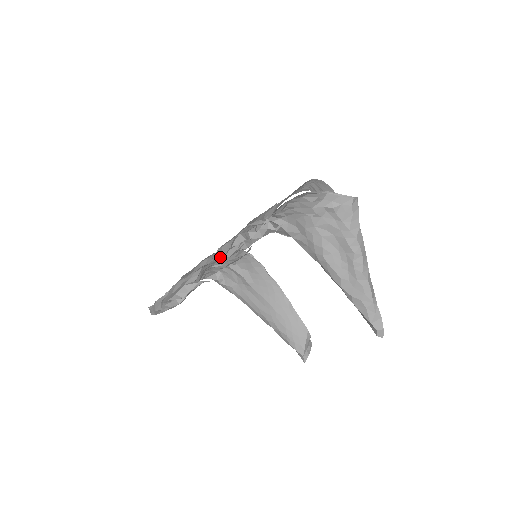
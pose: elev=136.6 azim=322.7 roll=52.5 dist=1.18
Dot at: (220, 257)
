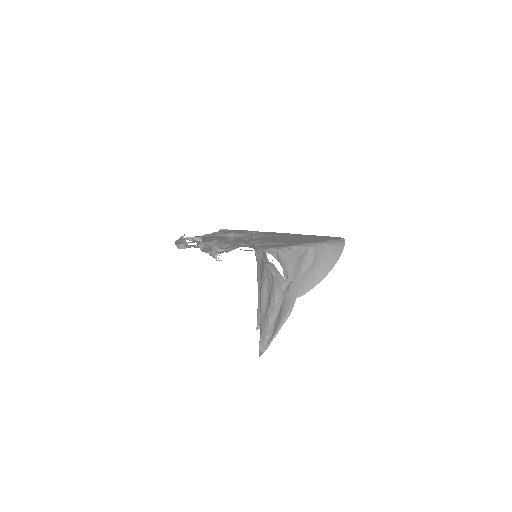
Dot at: (203, 246)
